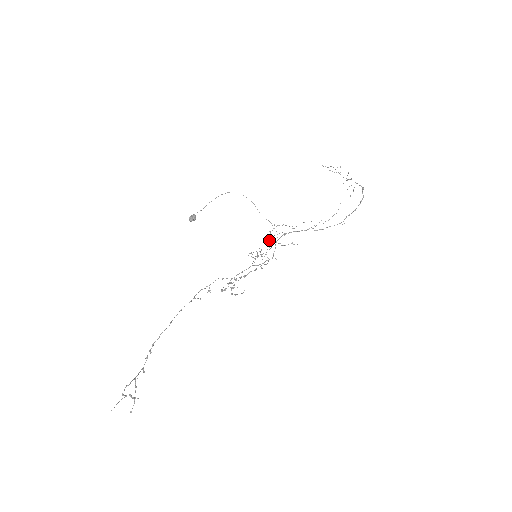
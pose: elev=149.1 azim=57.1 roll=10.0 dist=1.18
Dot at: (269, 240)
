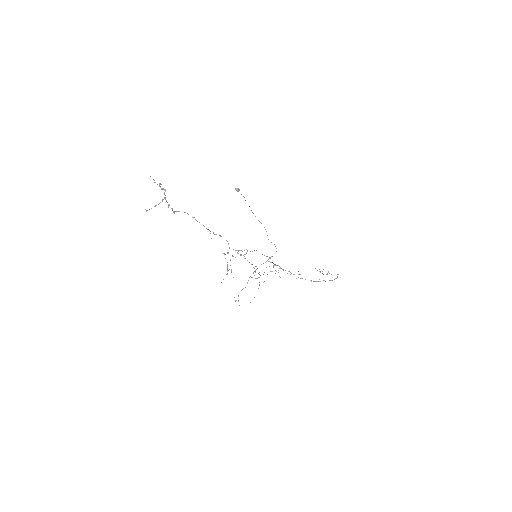
Dot at: occluded
